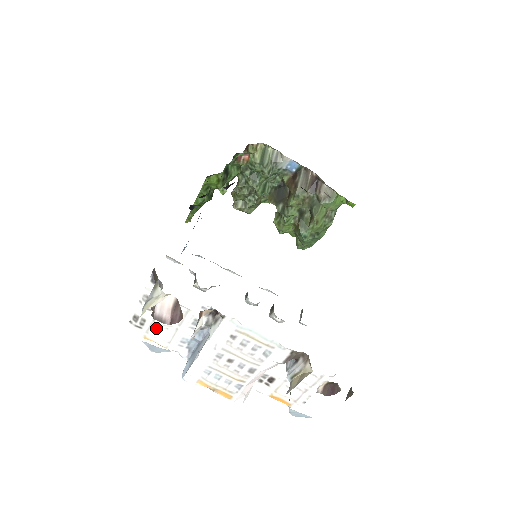
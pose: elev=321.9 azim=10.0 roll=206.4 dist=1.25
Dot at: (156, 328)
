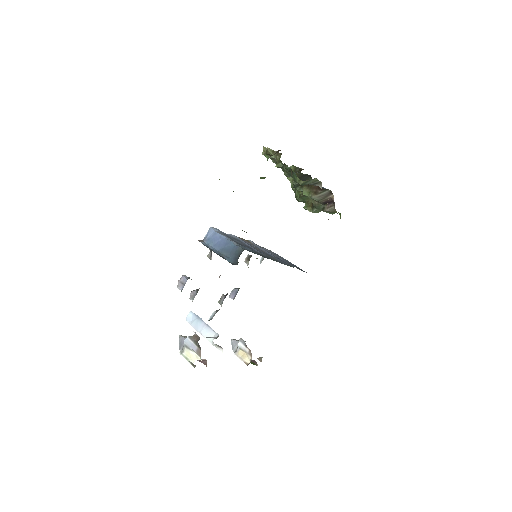
Dot at: occluded
